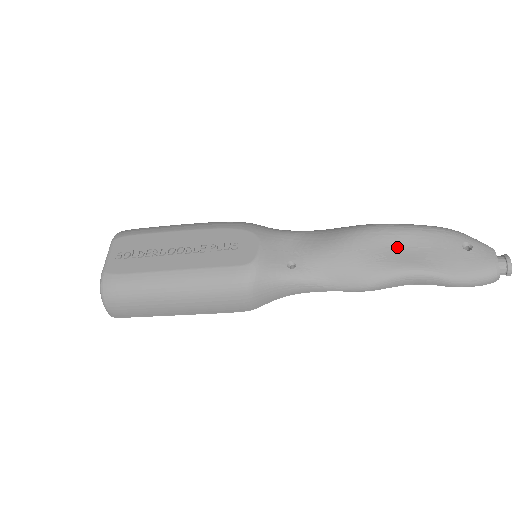
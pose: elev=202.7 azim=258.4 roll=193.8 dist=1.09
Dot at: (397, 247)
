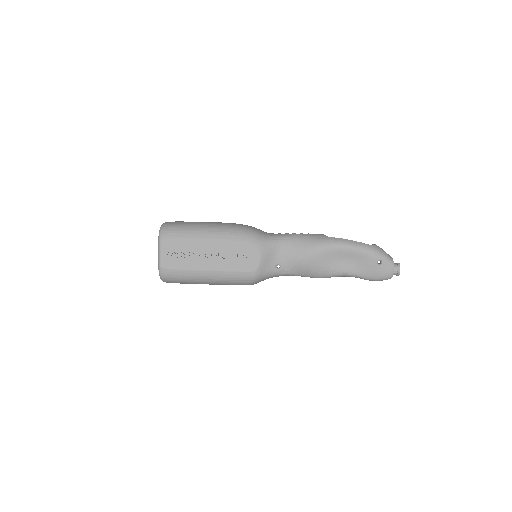
Dot at: (341, 259)
